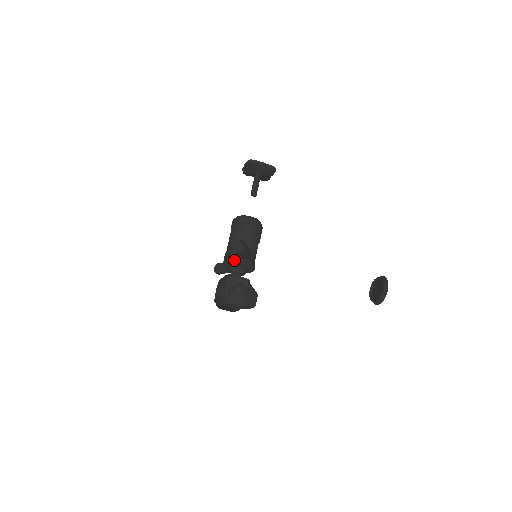
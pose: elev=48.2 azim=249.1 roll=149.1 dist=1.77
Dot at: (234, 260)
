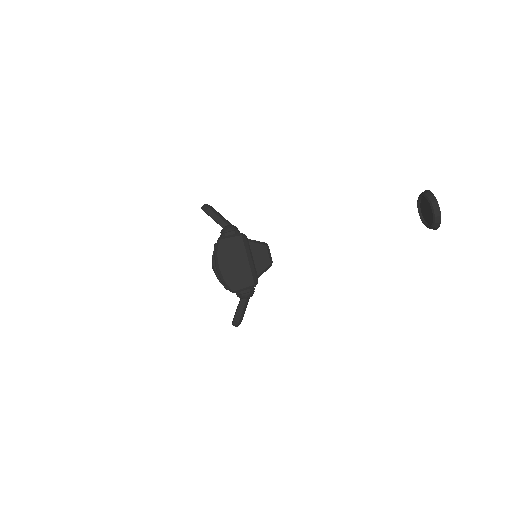
Dot at: occluded
